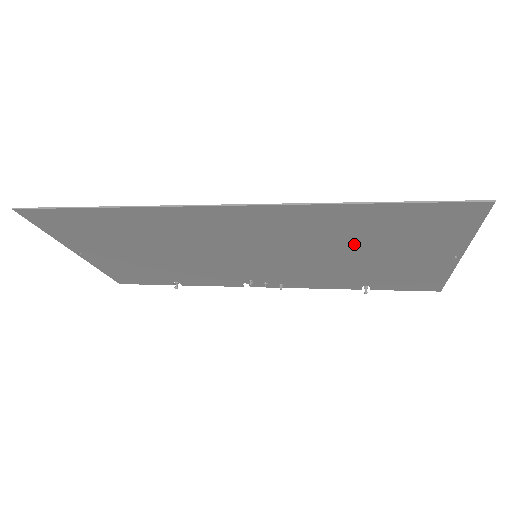
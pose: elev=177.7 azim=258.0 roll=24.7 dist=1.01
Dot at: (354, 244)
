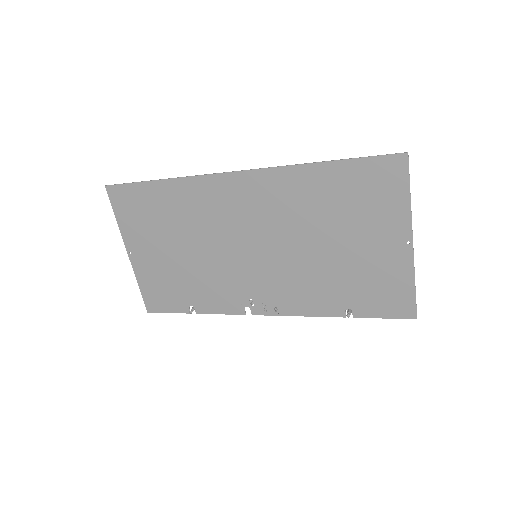
Dot at: (325, 225)
